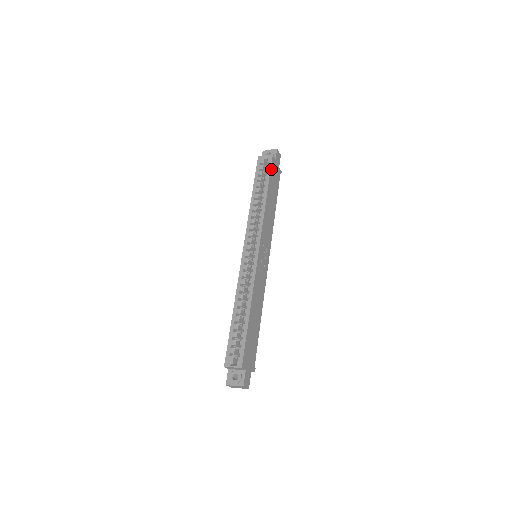
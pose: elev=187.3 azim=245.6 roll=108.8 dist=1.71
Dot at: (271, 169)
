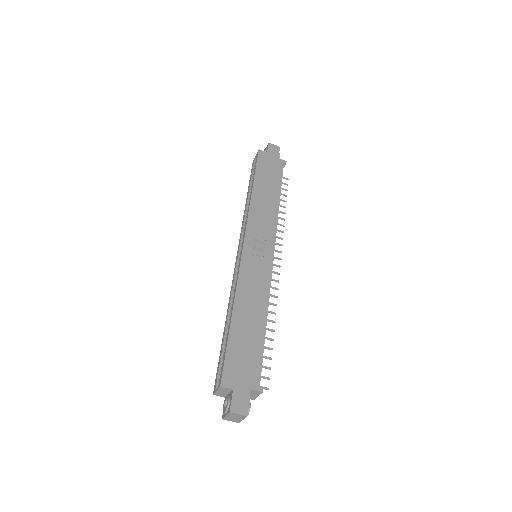
Dot at: (258, 163)
